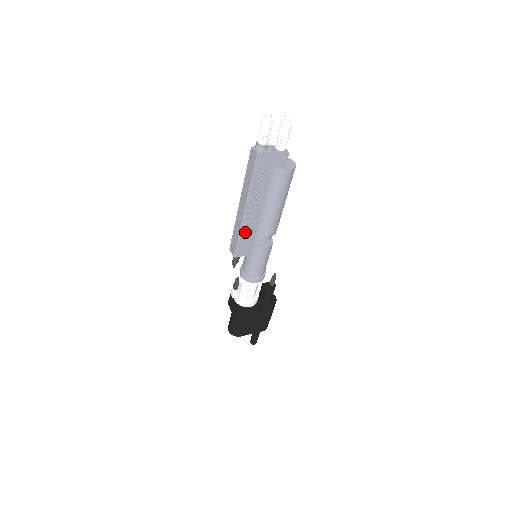
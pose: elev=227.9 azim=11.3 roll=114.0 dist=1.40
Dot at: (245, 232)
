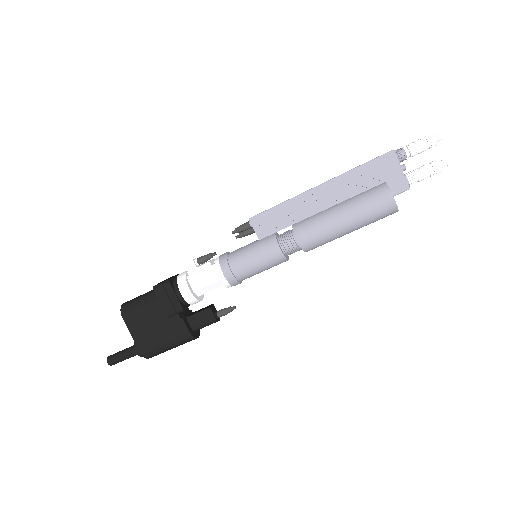
Dot at: (290, 208)
